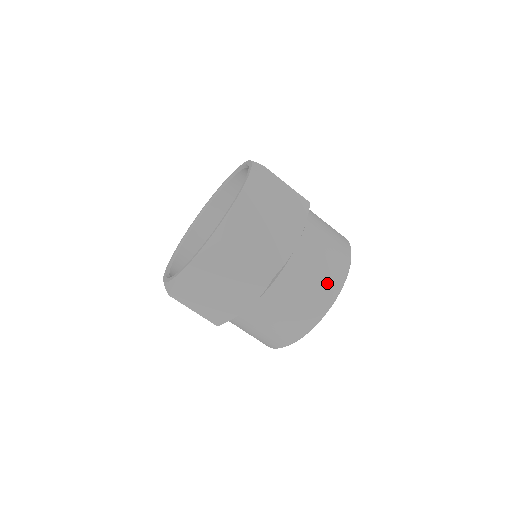
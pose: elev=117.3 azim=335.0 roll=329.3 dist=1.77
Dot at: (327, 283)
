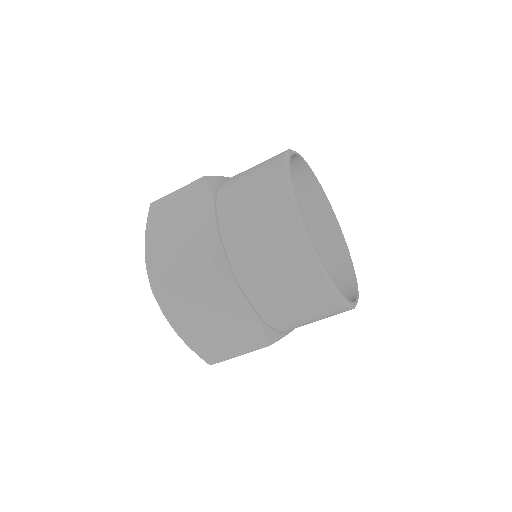
Dot at: (272, 207)
